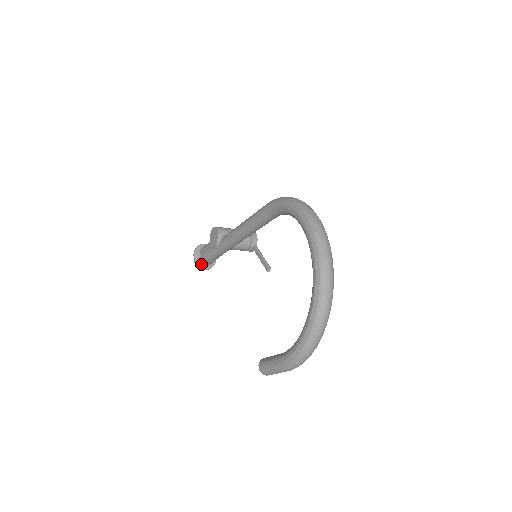
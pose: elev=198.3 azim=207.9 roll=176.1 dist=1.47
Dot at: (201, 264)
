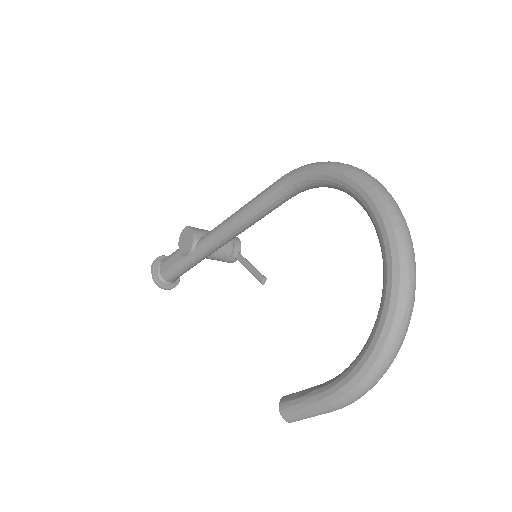
Dot at: (162, 281)
